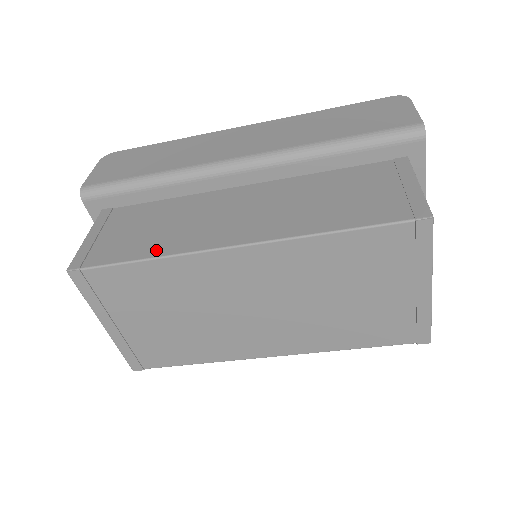
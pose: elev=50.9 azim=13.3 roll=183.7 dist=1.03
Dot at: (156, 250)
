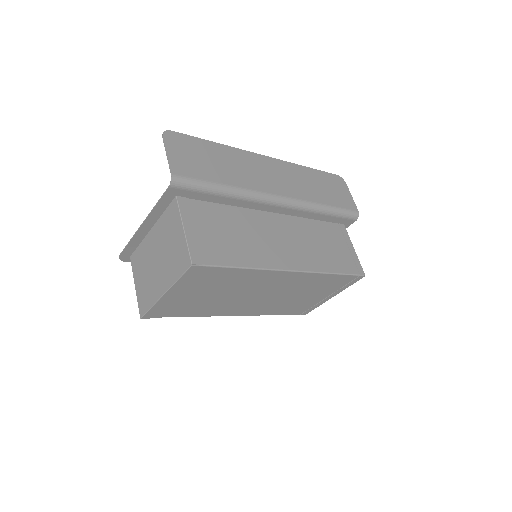
Dot at: (248, 261)
